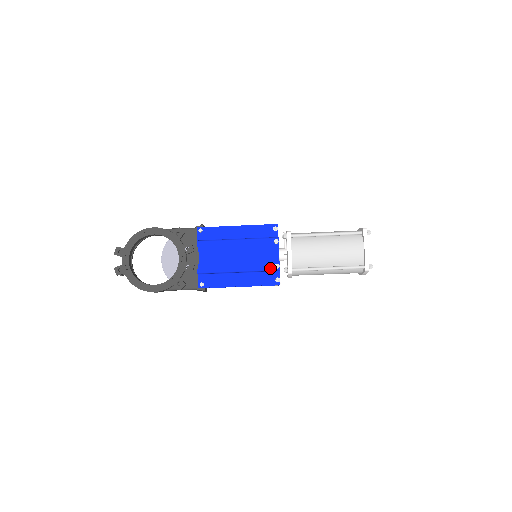
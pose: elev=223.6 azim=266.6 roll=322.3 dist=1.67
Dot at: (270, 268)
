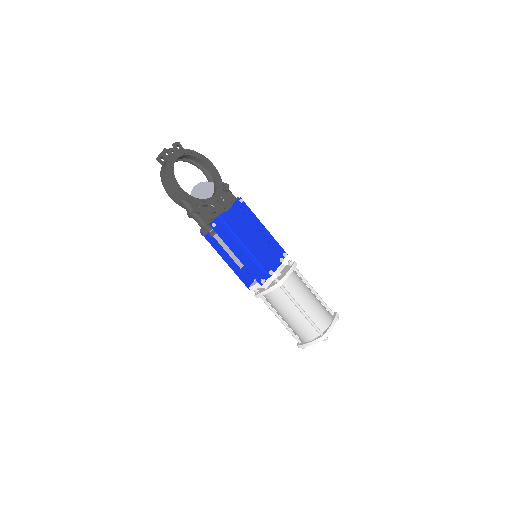
Dot at: (266, 268)
